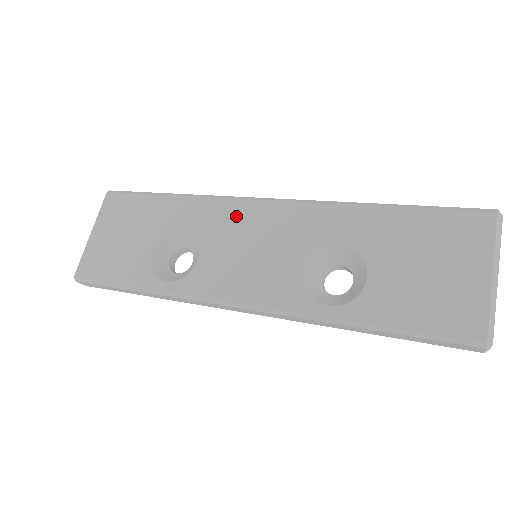
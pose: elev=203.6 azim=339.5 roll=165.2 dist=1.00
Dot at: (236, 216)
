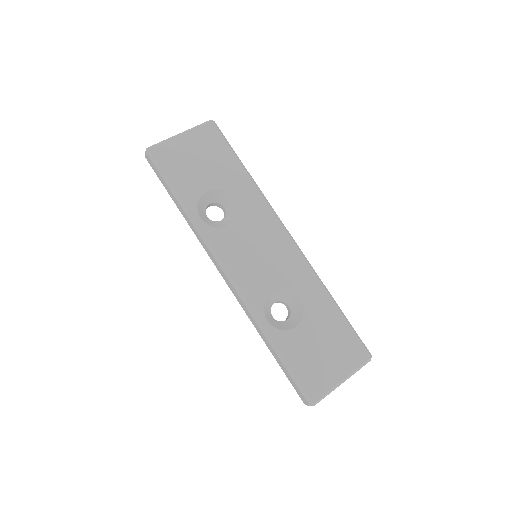
Dot at: (268, 226)
